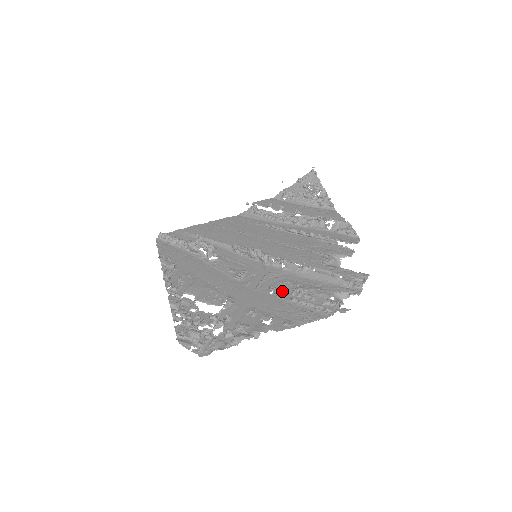
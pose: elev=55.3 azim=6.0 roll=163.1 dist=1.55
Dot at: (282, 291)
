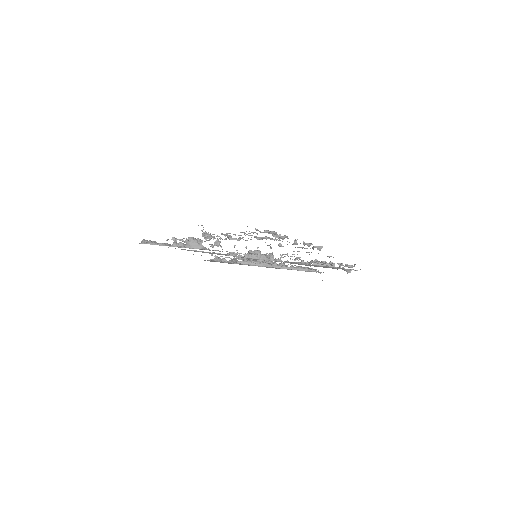
Dot at: occluded
